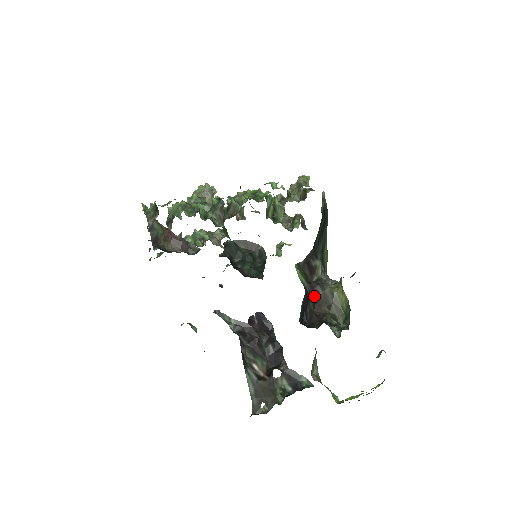
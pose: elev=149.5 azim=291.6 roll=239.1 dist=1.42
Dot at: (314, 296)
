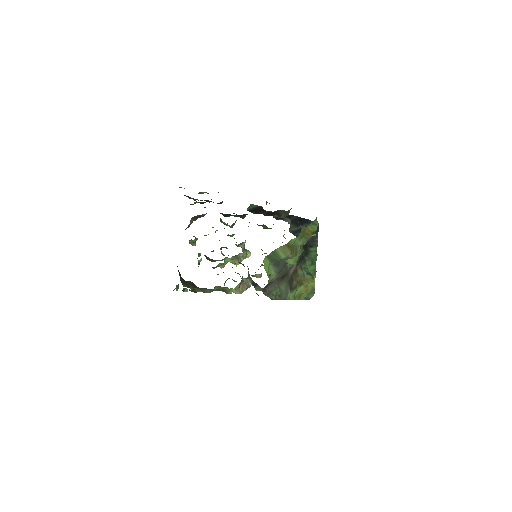
Dot at: (269, 213)
